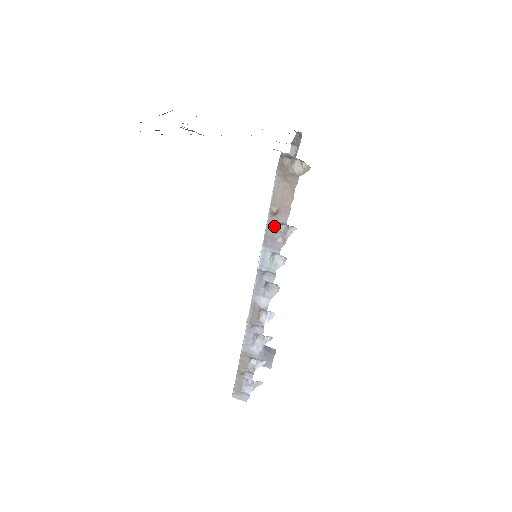
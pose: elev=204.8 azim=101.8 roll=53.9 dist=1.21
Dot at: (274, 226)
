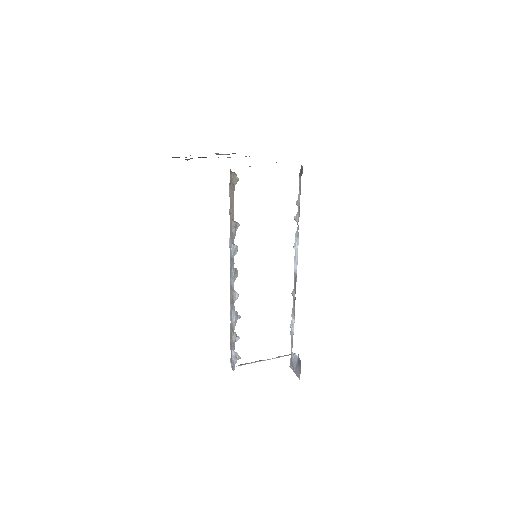
Dot at: (231, 222)
